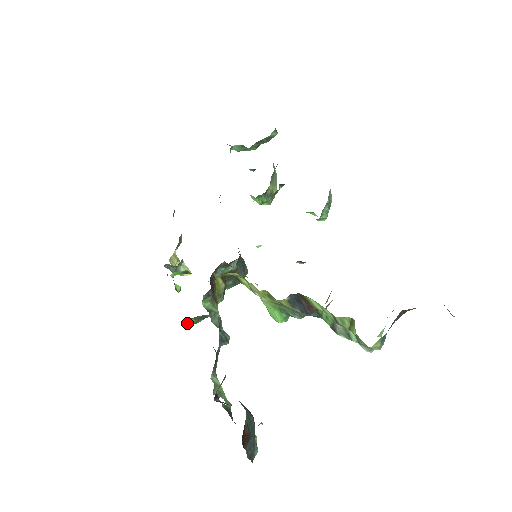
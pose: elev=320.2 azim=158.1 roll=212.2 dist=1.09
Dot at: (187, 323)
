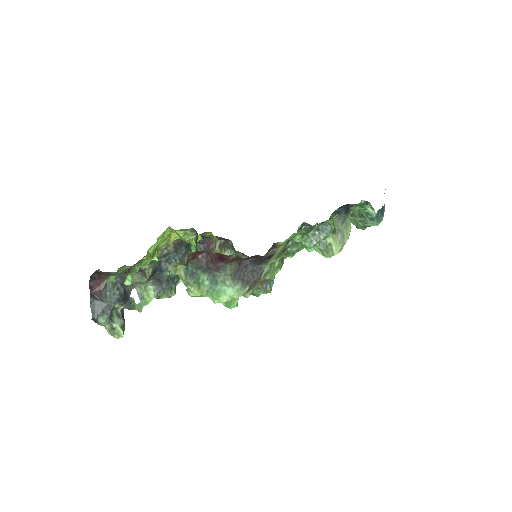
Dot at: occluded
